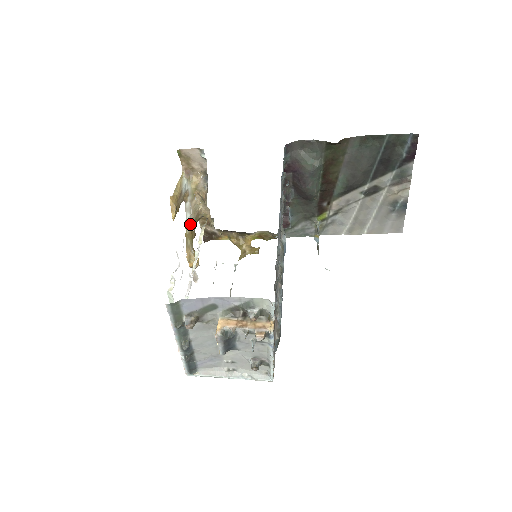
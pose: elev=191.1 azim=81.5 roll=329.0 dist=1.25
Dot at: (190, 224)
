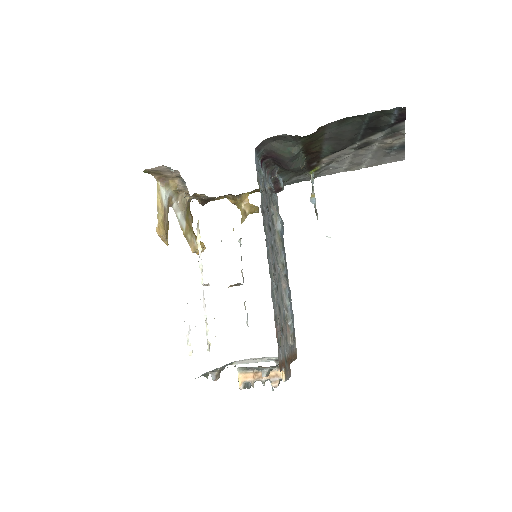
Dot at: (184, 219)
